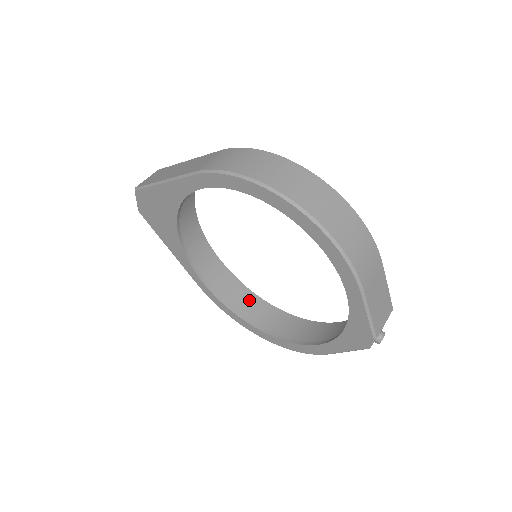
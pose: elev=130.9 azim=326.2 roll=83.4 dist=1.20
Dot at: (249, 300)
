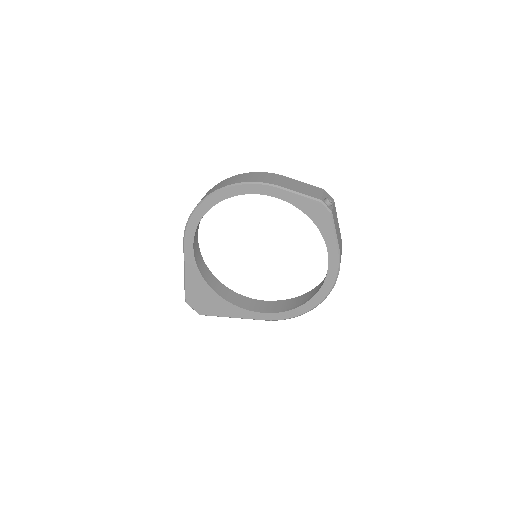
Dot at: (301, 299)
